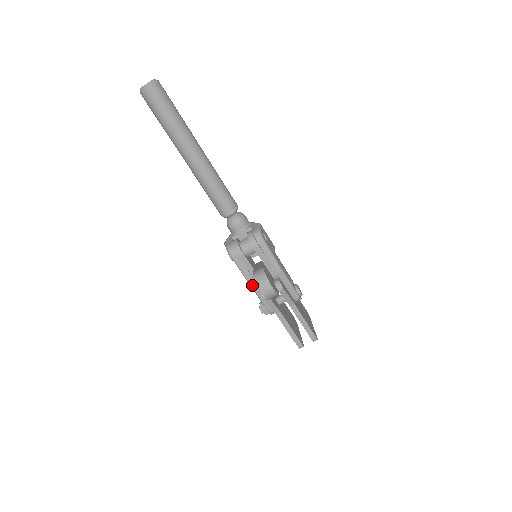
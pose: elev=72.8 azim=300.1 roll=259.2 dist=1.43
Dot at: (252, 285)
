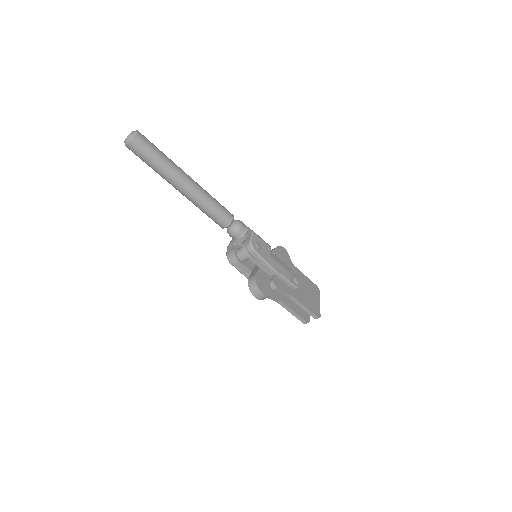
Dot at: occluded
